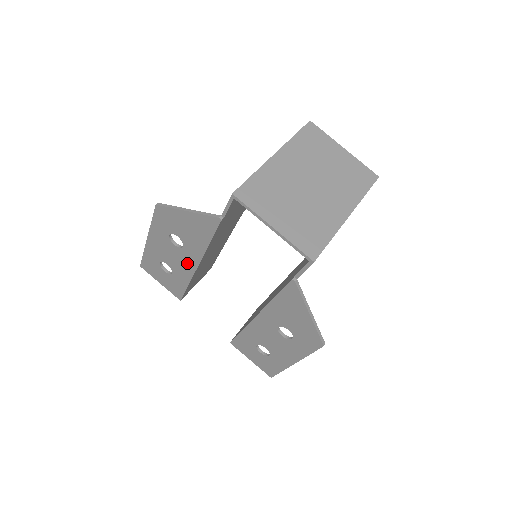
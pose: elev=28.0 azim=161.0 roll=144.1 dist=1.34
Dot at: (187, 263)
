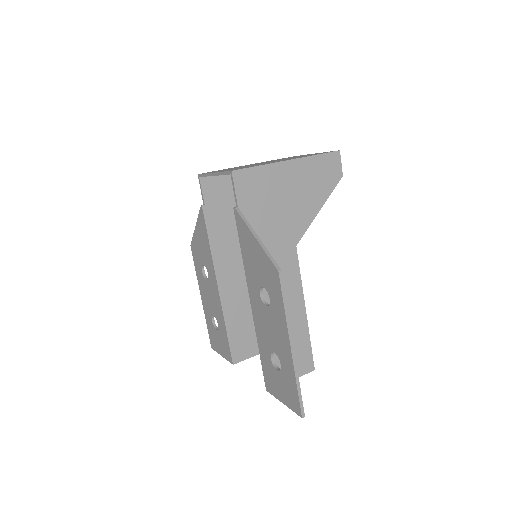
Dot at: (215, 293)
